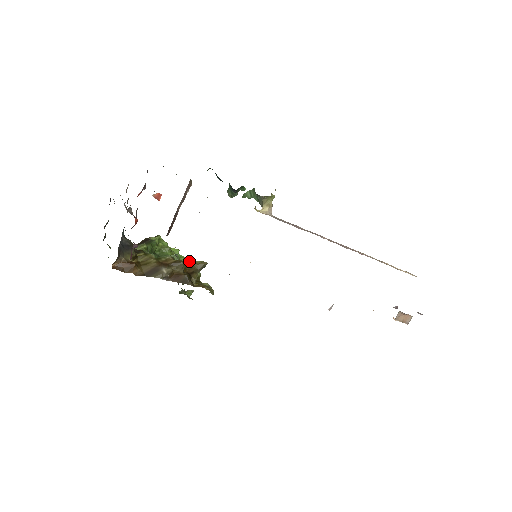
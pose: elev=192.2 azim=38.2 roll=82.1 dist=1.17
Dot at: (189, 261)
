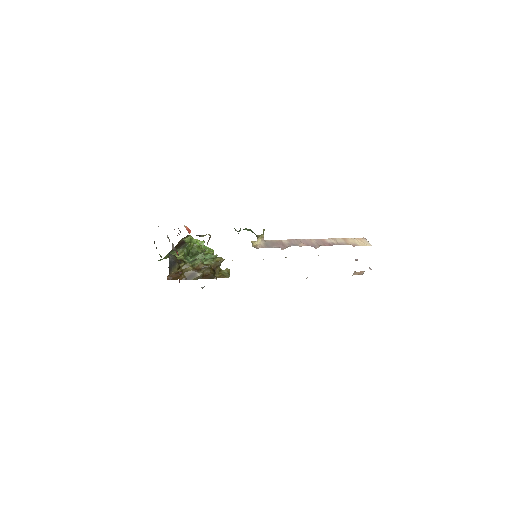
Dot at: (212, 256)
